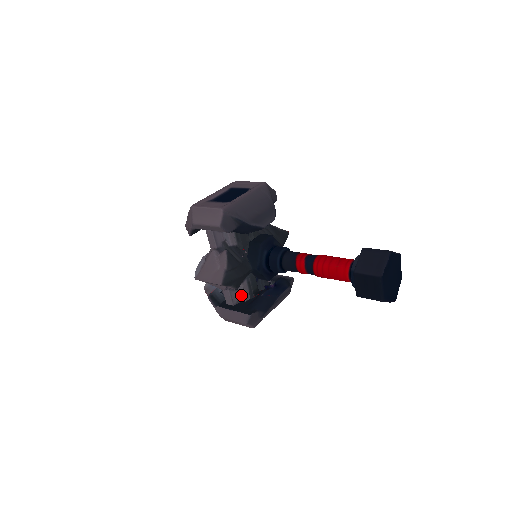
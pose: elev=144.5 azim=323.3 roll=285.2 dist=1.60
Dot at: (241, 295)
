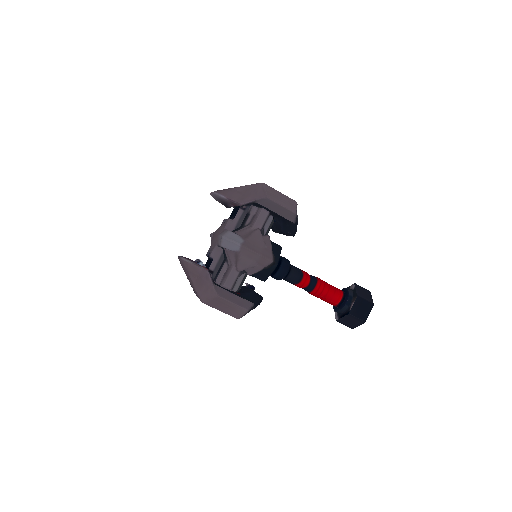
Dot at: (236, 283)
